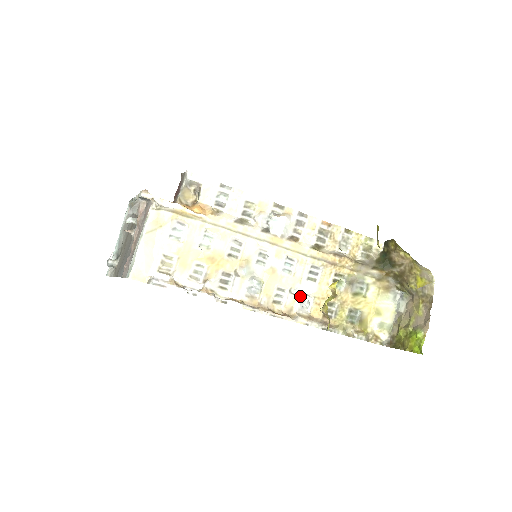
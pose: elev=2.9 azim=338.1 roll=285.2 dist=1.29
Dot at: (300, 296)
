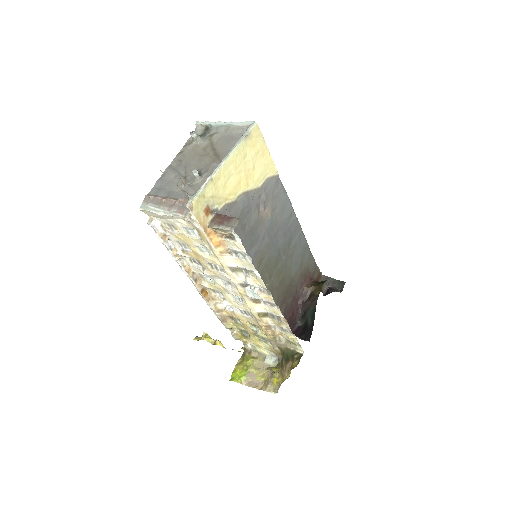
Dot at: (227, 305)
